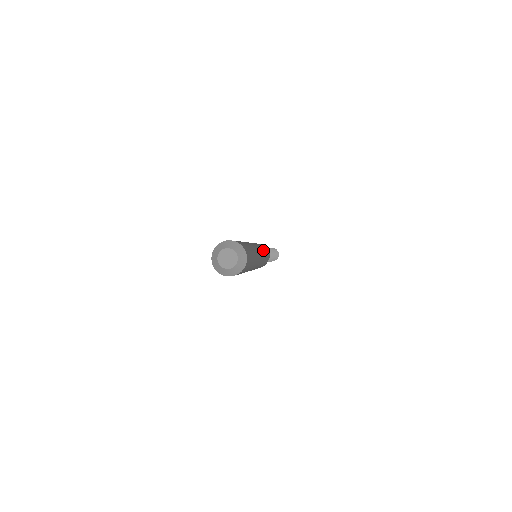
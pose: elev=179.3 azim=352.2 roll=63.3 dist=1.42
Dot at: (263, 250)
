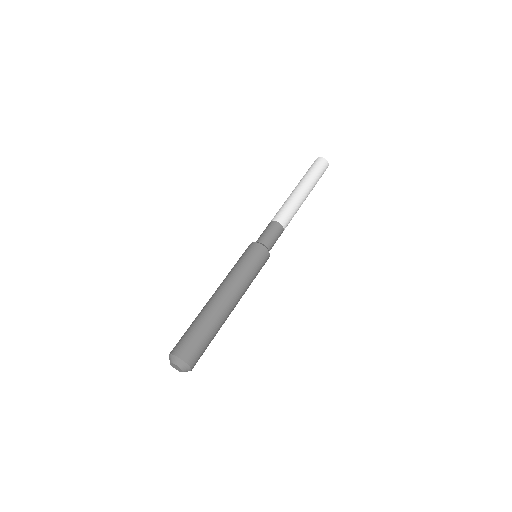
Dot at: (248, 277)
